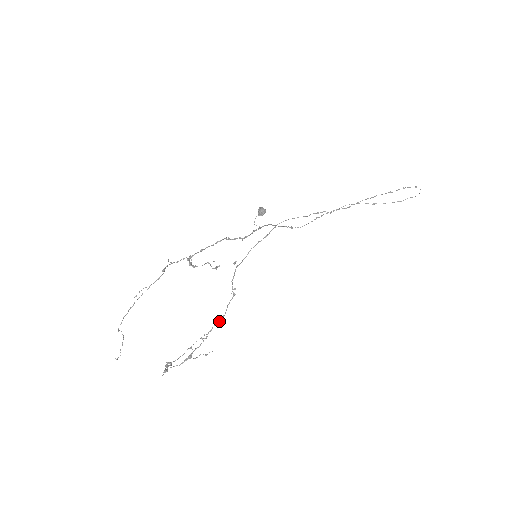
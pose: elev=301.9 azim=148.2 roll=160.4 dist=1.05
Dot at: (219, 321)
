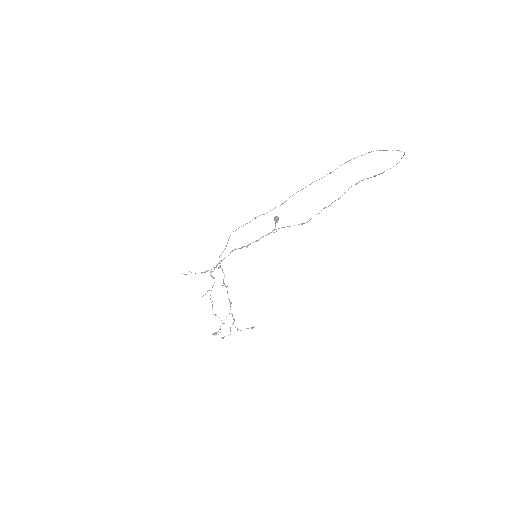
Dot at: occluded
